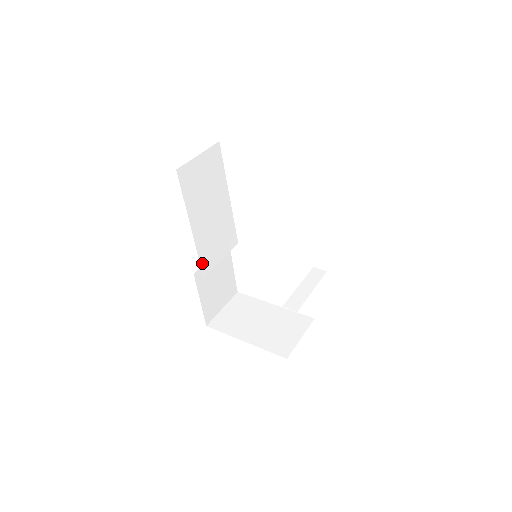
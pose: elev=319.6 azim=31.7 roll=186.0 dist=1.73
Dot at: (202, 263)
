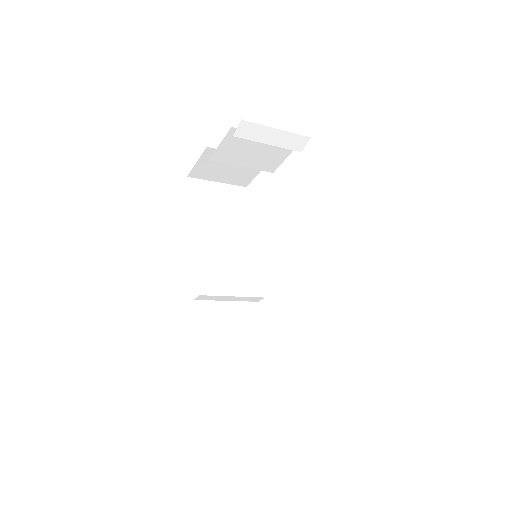
Dot at: (201, 279)
